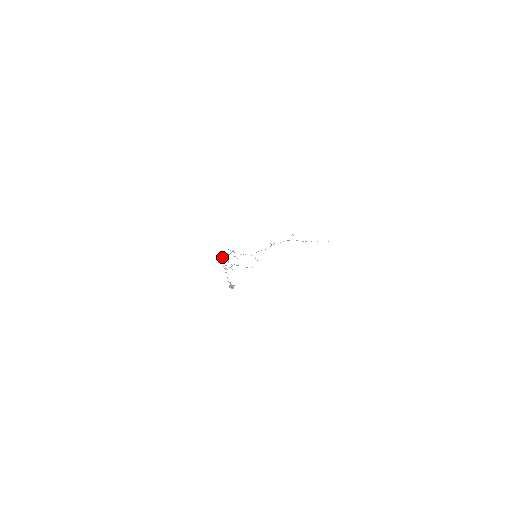
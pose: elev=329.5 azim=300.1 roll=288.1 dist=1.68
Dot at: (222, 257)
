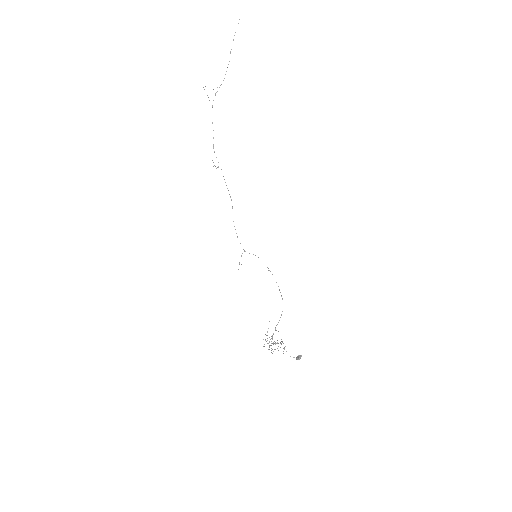
Dot at: occluded
